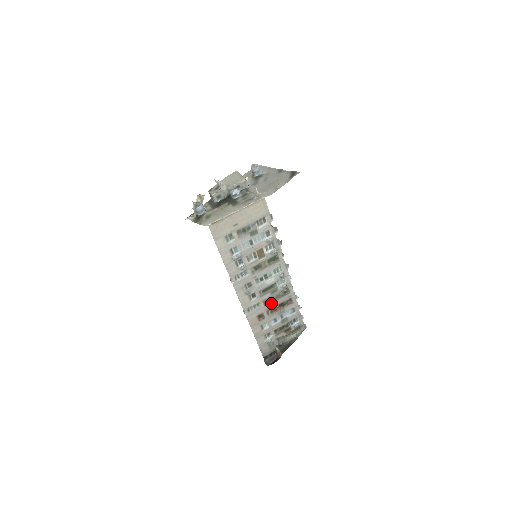
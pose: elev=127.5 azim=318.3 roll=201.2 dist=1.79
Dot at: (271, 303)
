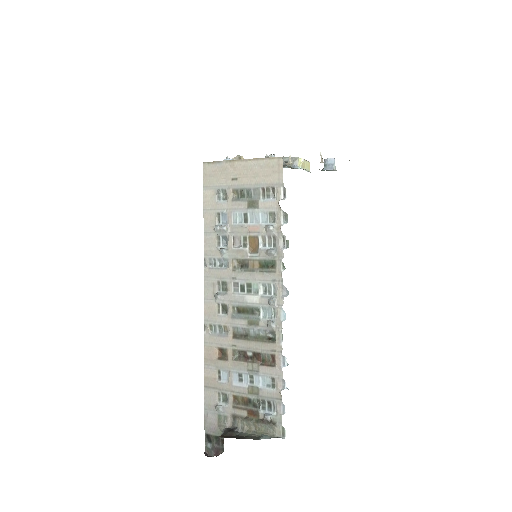
Dot at: (244, 341)
